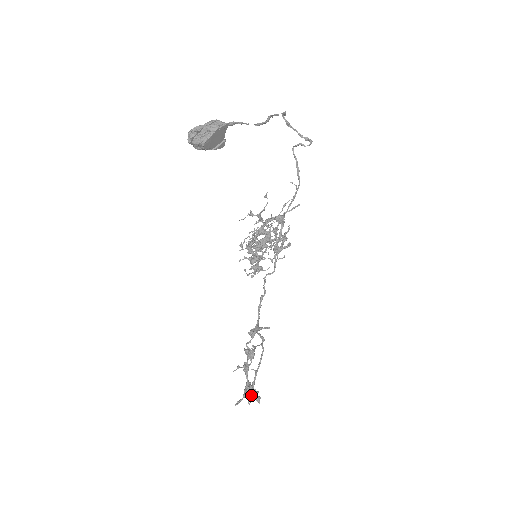
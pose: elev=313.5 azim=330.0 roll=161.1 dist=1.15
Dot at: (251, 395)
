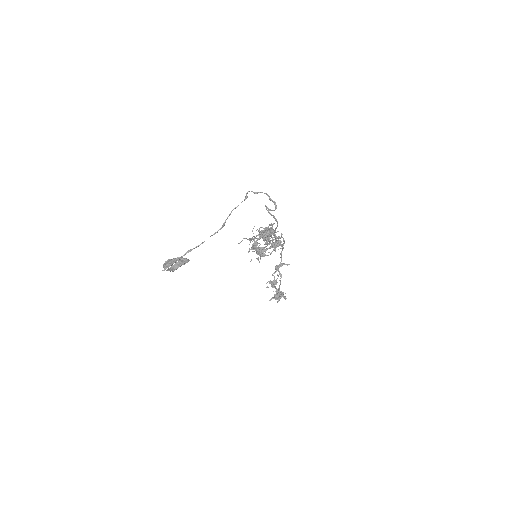
Dot at: (278, 299)
